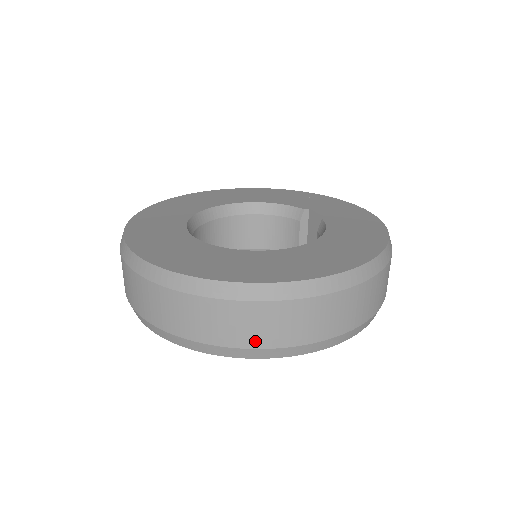
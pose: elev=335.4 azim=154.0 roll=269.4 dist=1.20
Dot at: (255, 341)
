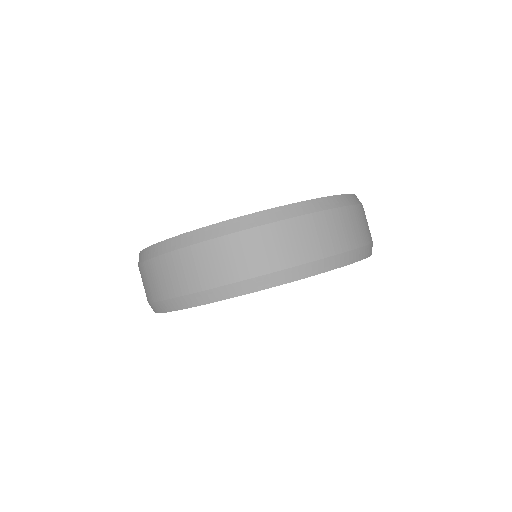
Dot at: (171, 291)
